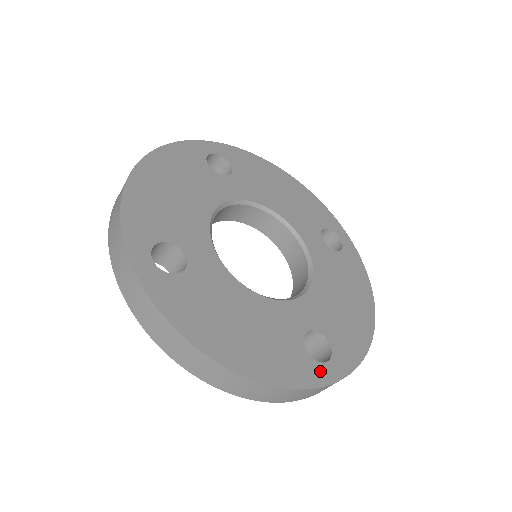
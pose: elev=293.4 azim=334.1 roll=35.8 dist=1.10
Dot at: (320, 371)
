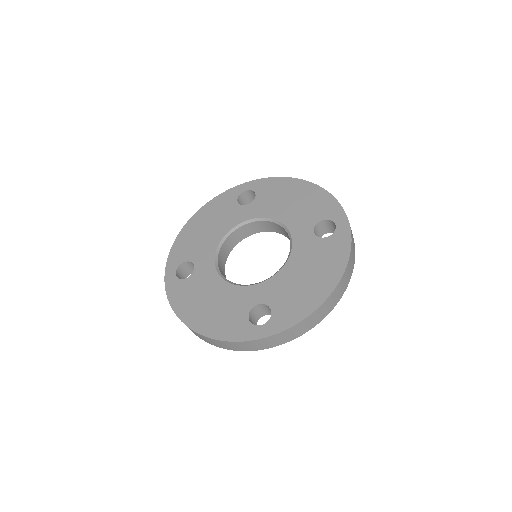
Dot at: (252, 331)
